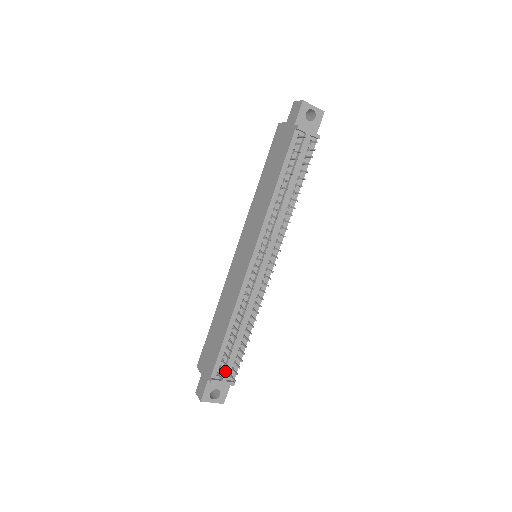
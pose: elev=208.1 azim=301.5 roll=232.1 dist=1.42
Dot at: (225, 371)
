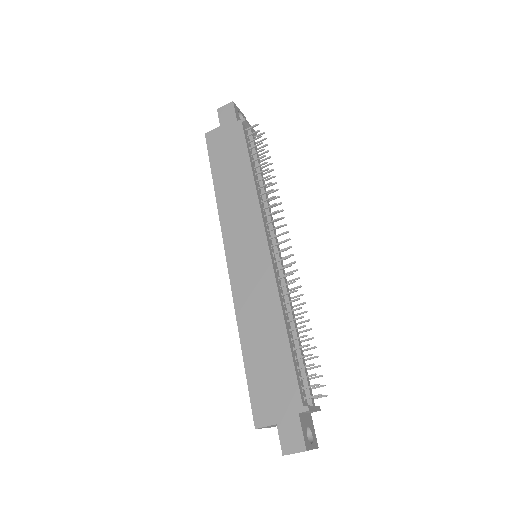
Dot at: (309, 391)
